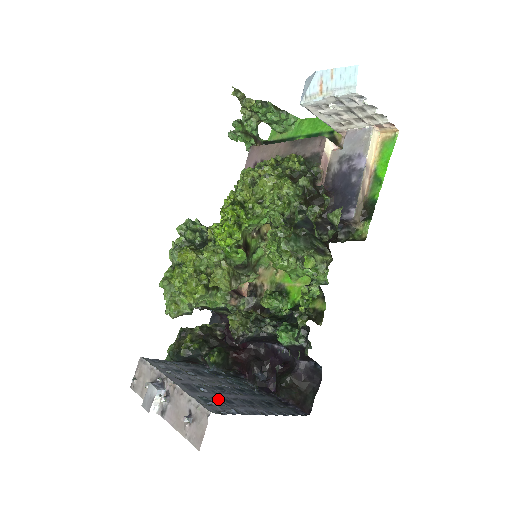
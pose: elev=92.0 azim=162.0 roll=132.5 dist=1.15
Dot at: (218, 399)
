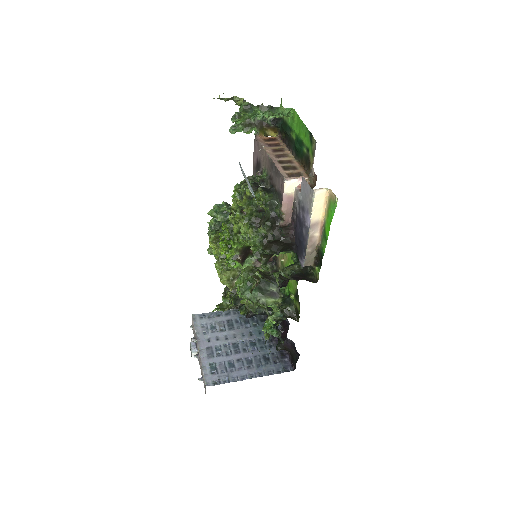
Dot at: (224, 364)
